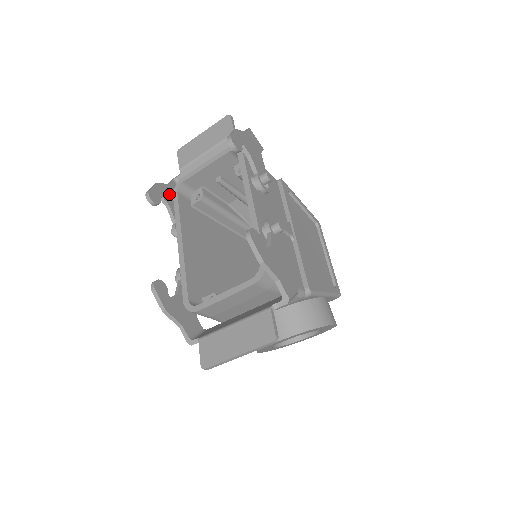
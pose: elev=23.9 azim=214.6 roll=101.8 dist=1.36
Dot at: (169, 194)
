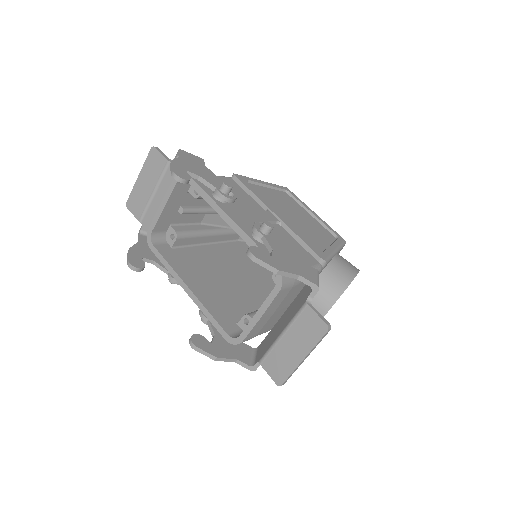
Dot at: (146, 250)
